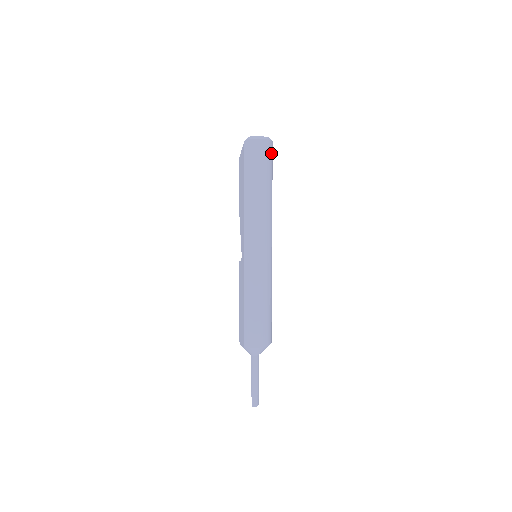
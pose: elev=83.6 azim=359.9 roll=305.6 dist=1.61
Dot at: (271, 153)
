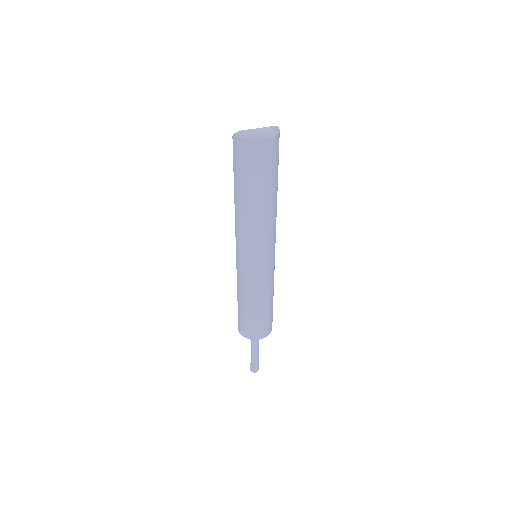
Dot at: (268, 154)
